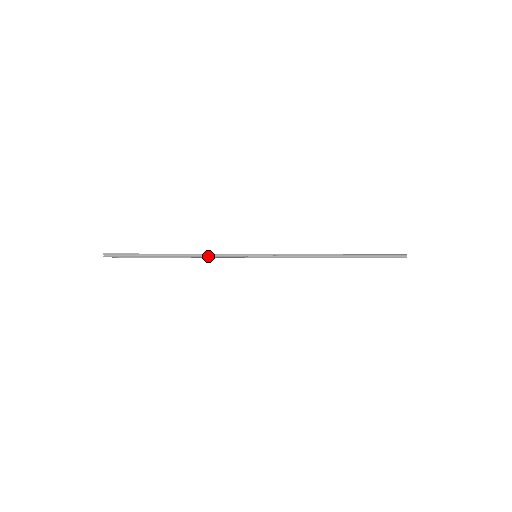
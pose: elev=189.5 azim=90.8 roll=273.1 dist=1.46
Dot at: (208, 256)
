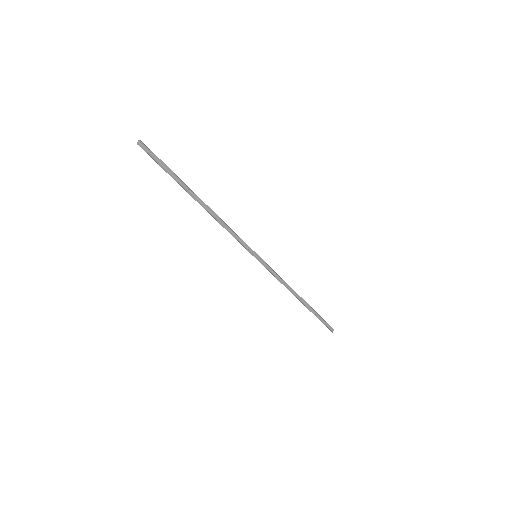
Dot at: (224, 226)
